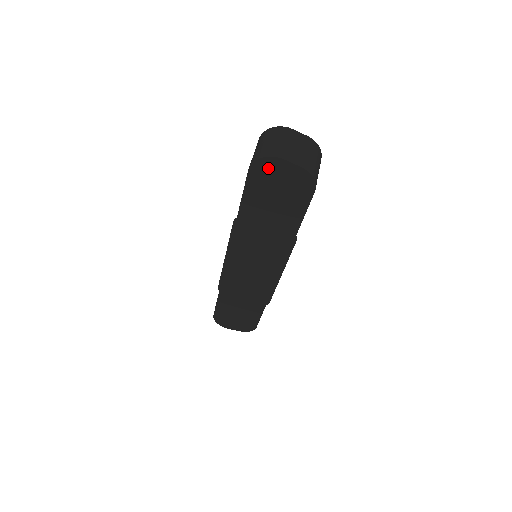
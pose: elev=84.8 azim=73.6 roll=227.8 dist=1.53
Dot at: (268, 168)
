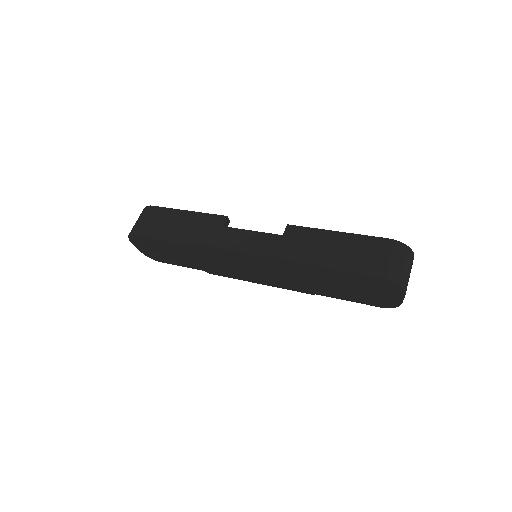
Dot at: (389, 287)
